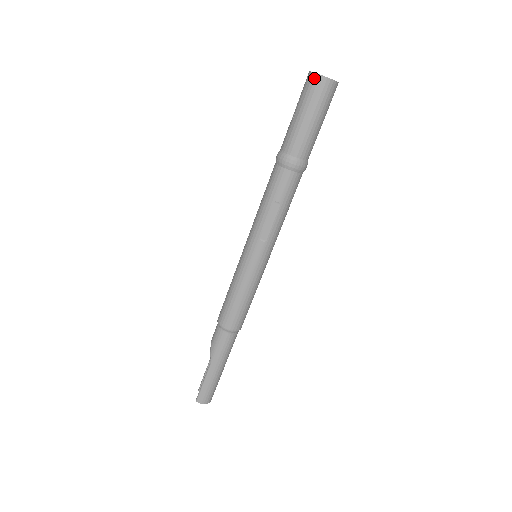
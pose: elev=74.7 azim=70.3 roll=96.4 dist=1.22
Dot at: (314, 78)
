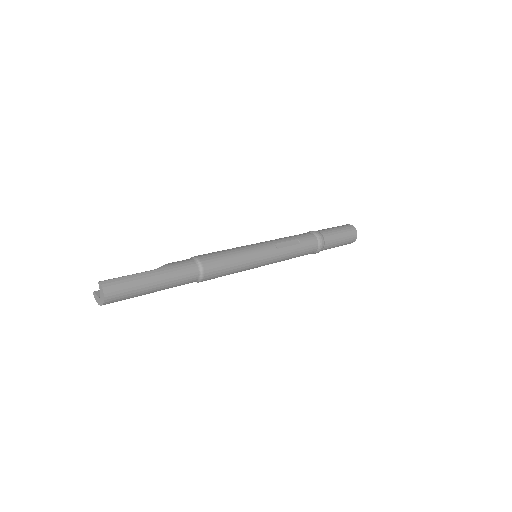
Dot at: (349, 225)
